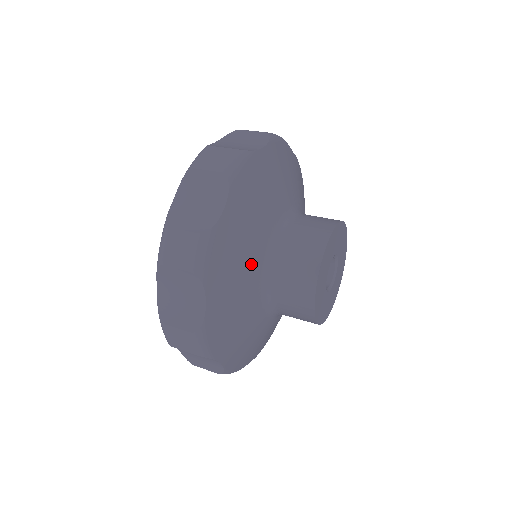
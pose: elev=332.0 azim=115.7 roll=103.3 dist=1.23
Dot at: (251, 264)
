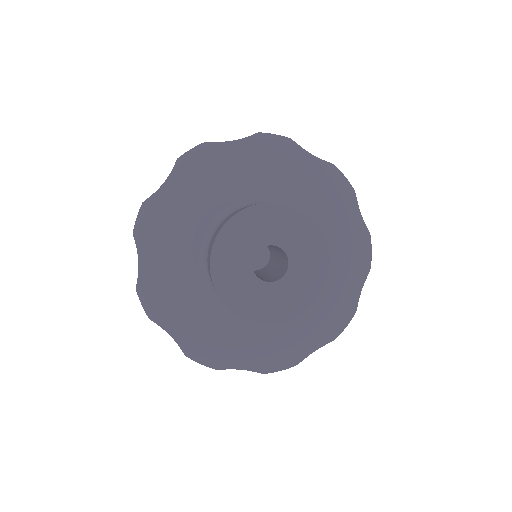
Dot at: (217, 194)
